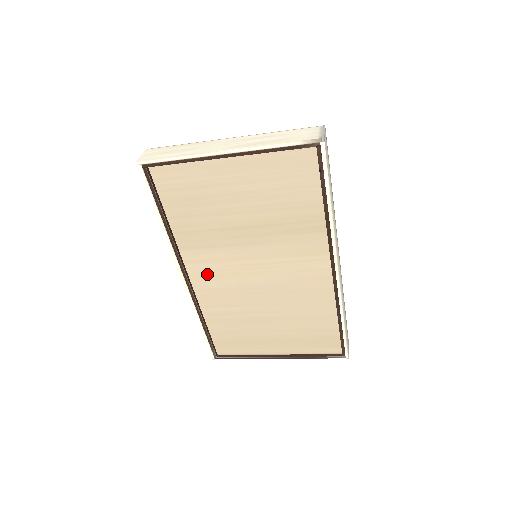
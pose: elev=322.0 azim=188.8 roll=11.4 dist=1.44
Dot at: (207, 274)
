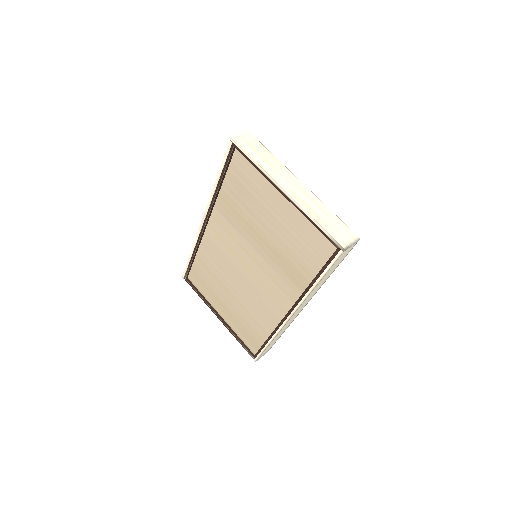
Dot at: (219, 235)
